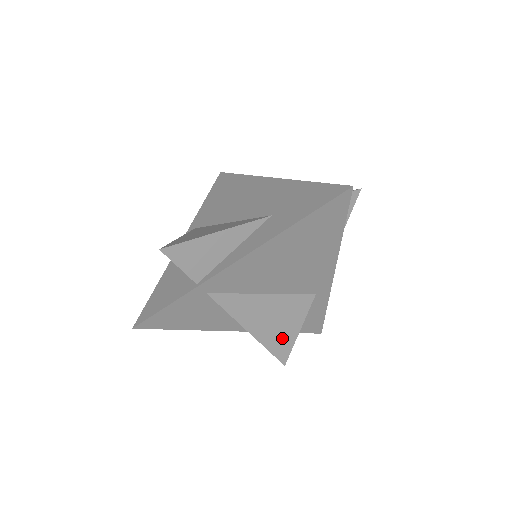
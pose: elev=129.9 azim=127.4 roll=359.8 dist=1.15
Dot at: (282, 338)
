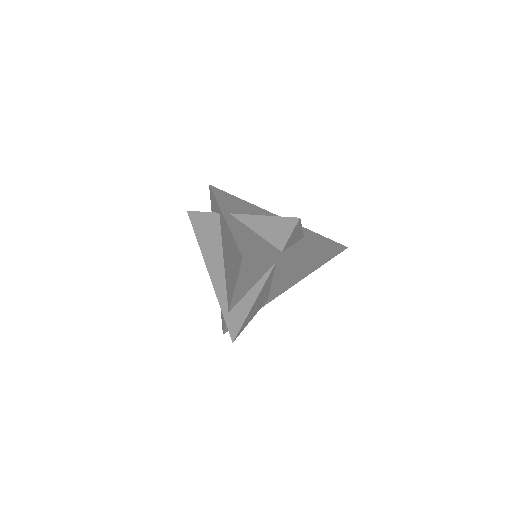
Dot at: (248, 320)
